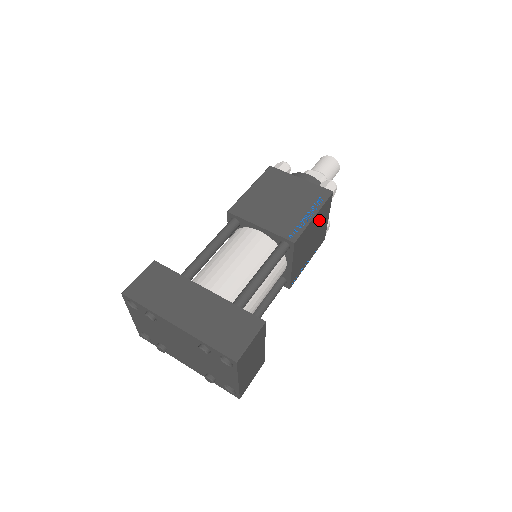
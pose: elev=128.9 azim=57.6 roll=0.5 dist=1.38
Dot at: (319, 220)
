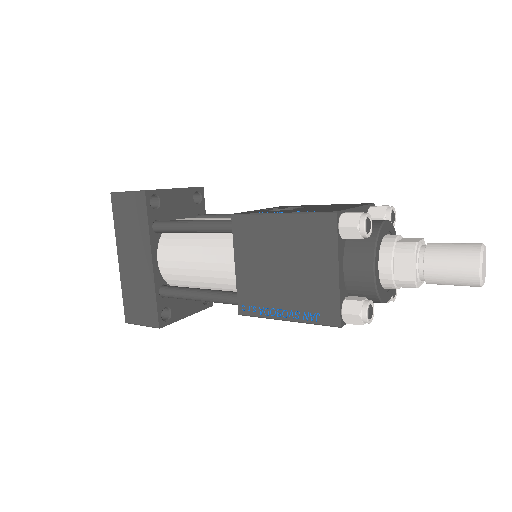
Dot at: occluded
